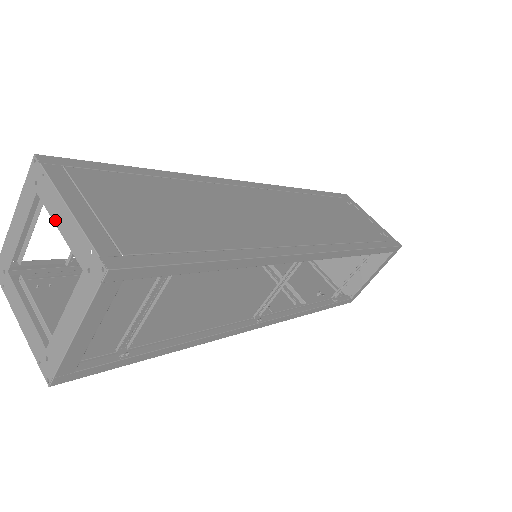
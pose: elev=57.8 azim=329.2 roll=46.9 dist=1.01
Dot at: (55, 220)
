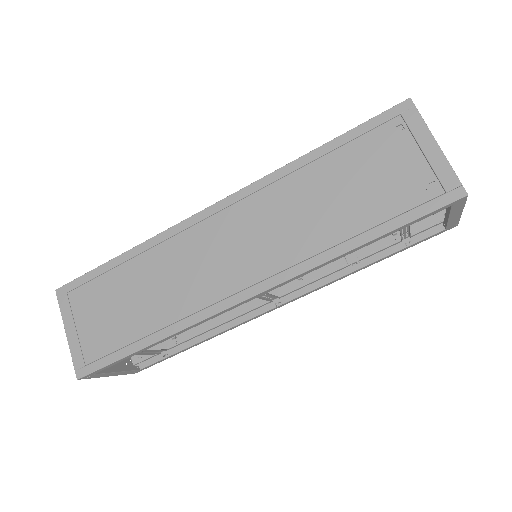
Dot at: occluded
